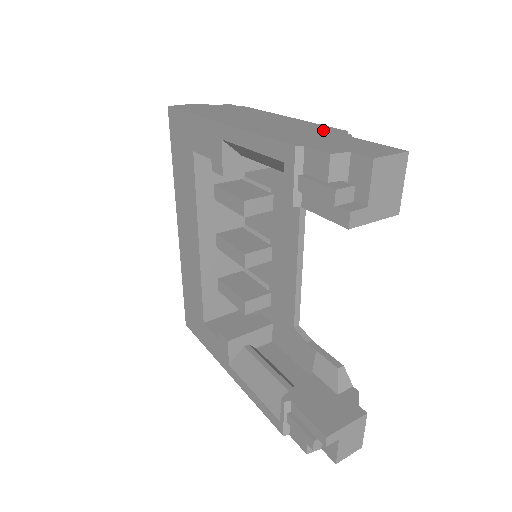
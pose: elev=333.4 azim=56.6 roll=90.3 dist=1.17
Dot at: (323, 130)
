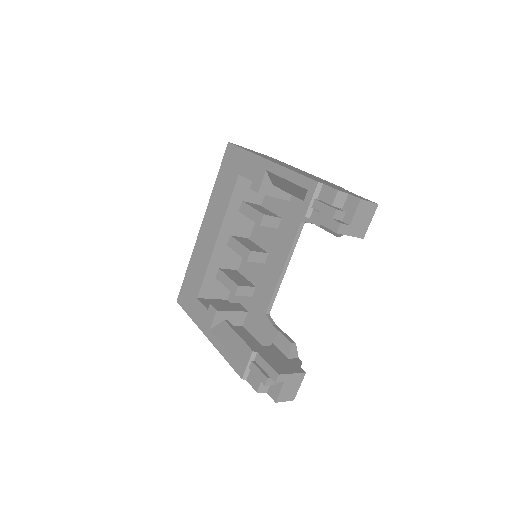
Dot at: occluded
